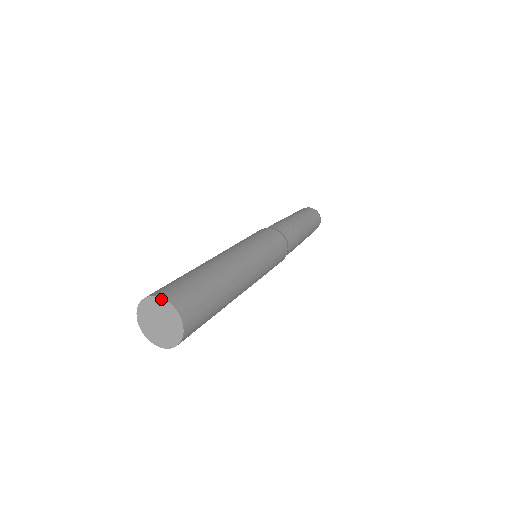
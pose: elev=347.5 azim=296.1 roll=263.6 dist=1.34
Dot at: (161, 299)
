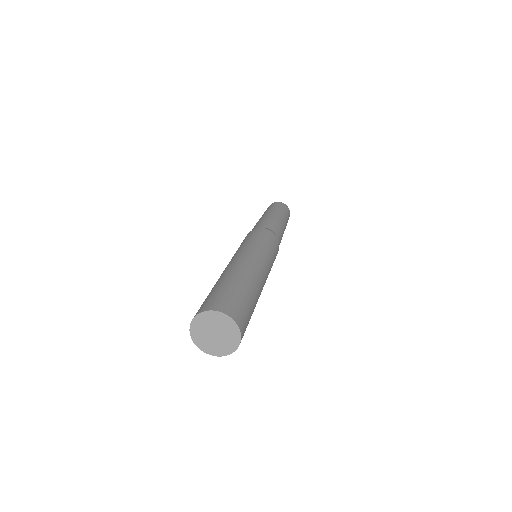
Dot at: (223, 314)
